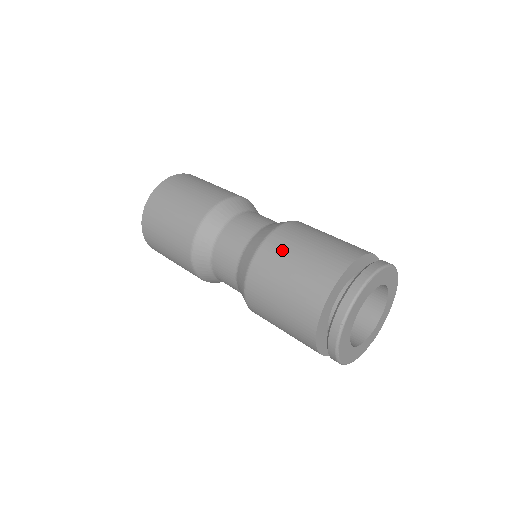
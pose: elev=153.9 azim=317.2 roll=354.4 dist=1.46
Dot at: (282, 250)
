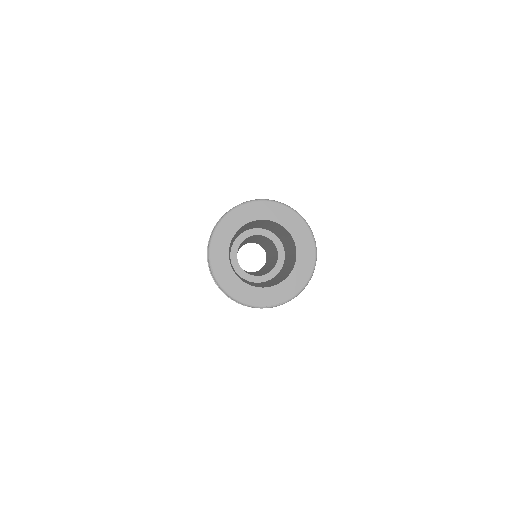
Dot at: occluded
